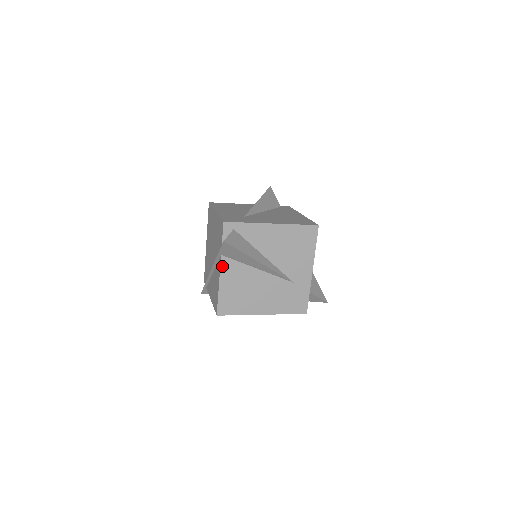
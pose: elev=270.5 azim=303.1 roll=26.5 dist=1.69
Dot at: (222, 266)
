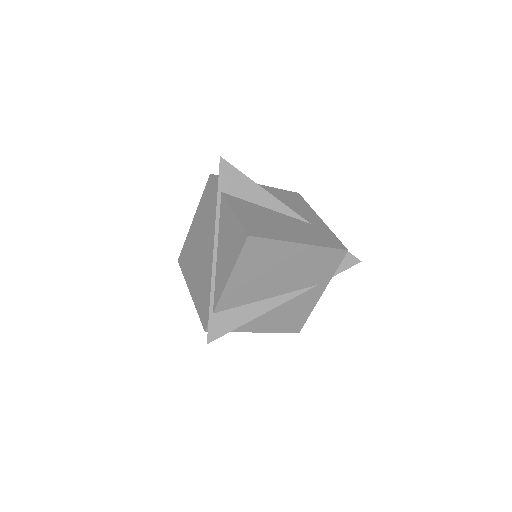
Dot at: (227, 200)
